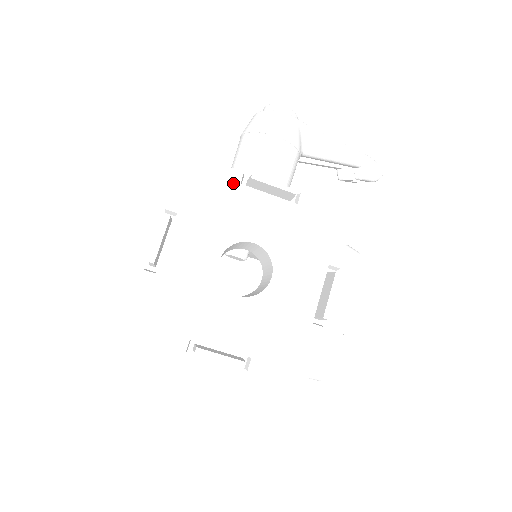
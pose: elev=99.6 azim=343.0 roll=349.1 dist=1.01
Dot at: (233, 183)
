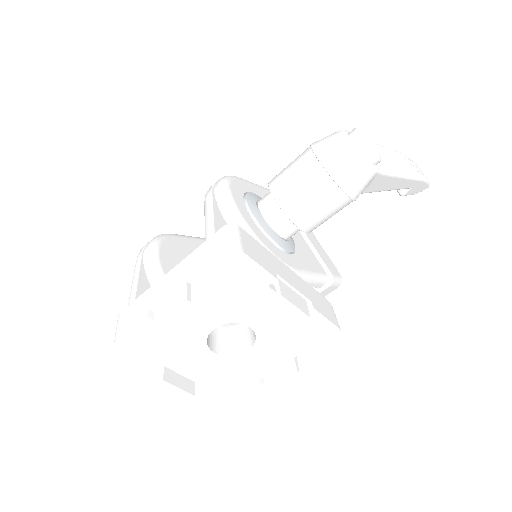
Dot at: (262, 284)
